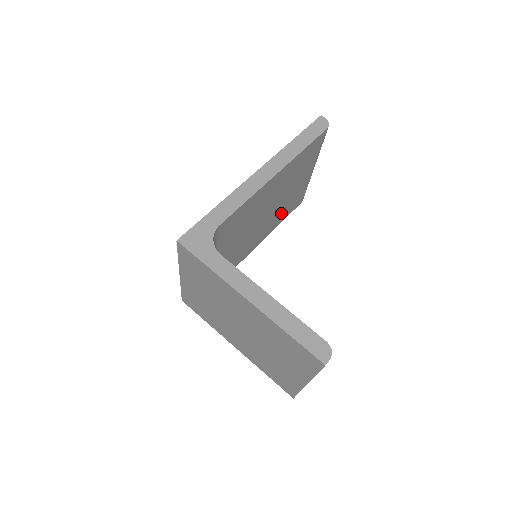
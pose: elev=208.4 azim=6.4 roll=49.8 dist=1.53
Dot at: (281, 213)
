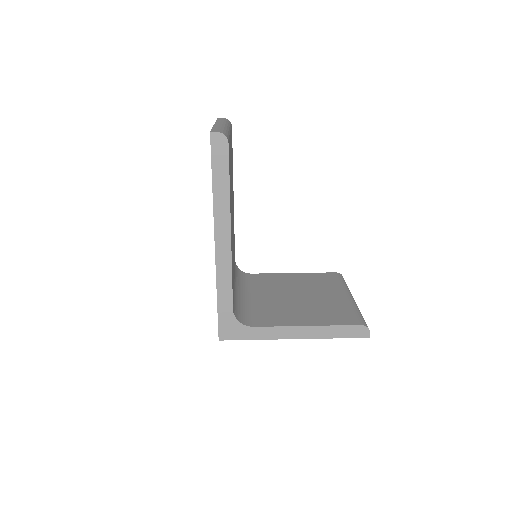
Dot at: (232, 175)
